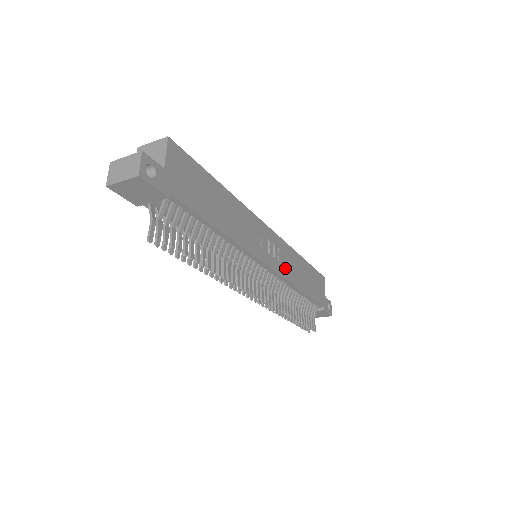
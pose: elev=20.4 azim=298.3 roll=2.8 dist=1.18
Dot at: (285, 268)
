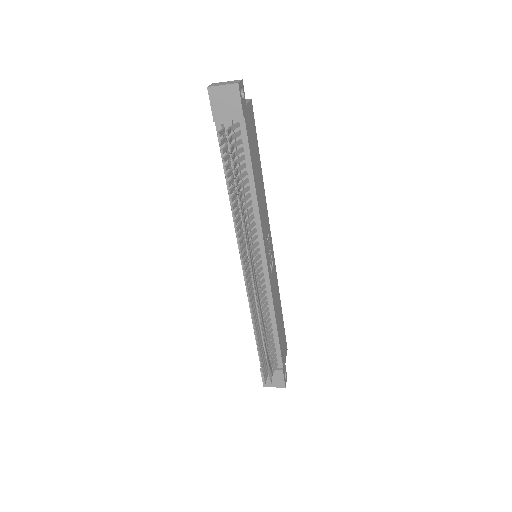
Dot at: (273, 285)
